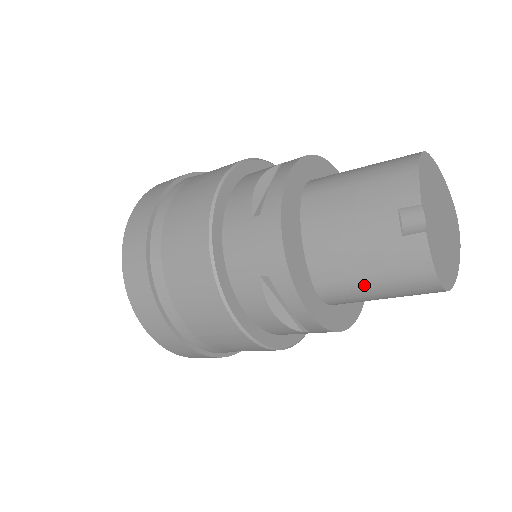
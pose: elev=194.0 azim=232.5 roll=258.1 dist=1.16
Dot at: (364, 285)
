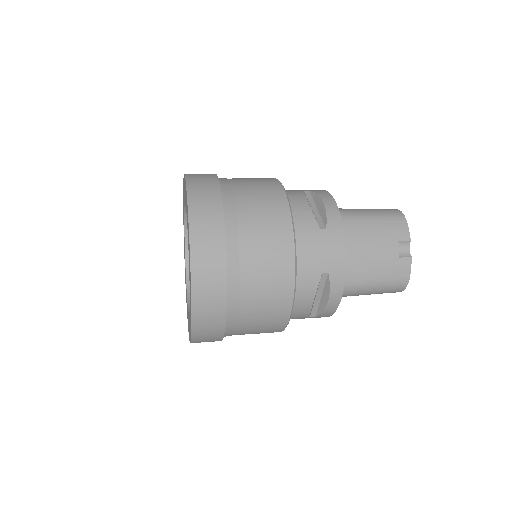
Dot at: (368, 285)
